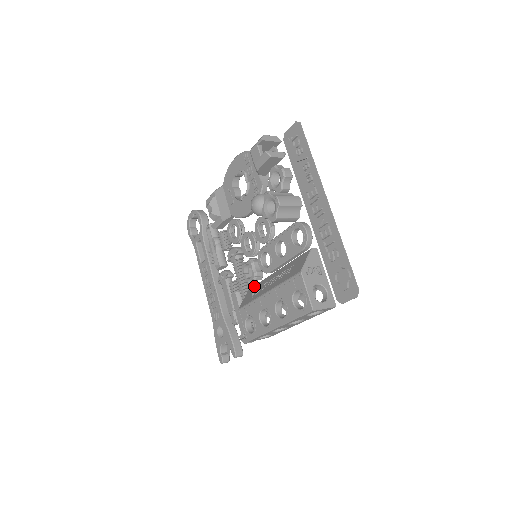
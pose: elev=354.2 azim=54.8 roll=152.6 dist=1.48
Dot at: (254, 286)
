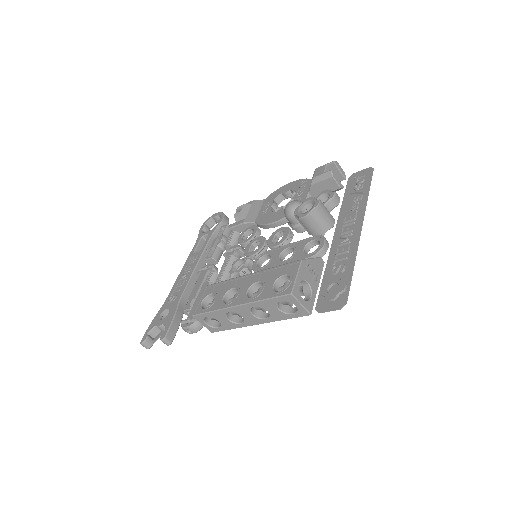
Dot at: occluded
